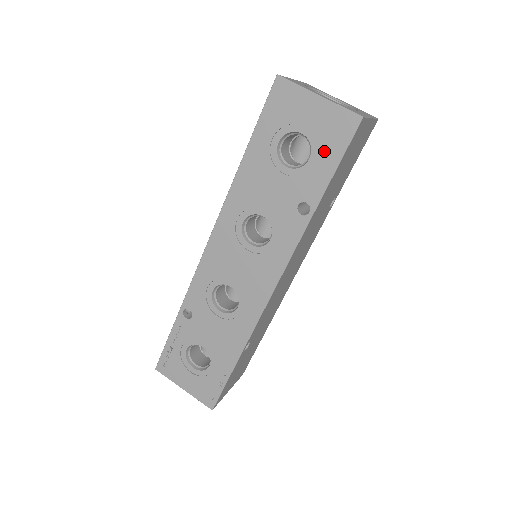
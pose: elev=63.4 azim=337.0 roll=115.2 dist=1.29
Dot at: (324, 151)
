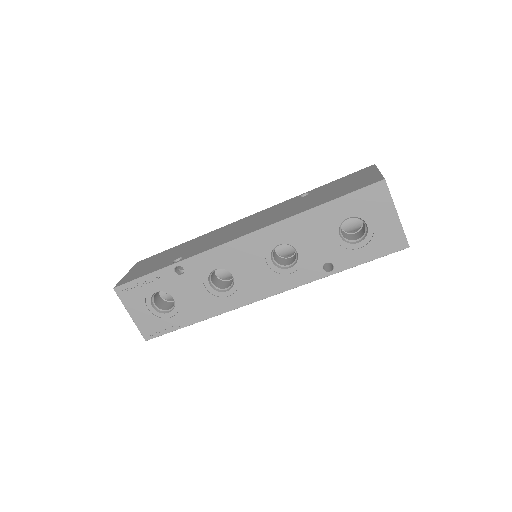
Dot at: (371, 246)
